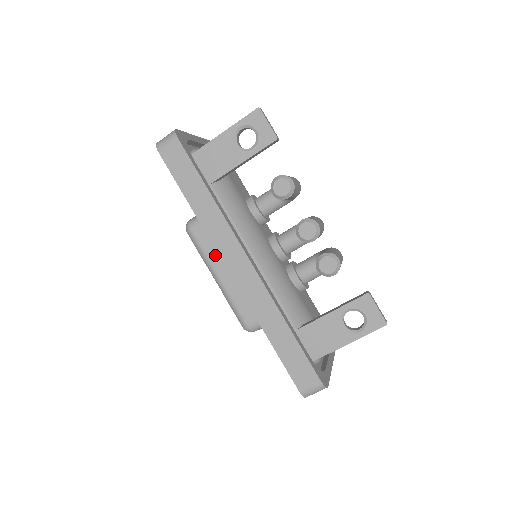
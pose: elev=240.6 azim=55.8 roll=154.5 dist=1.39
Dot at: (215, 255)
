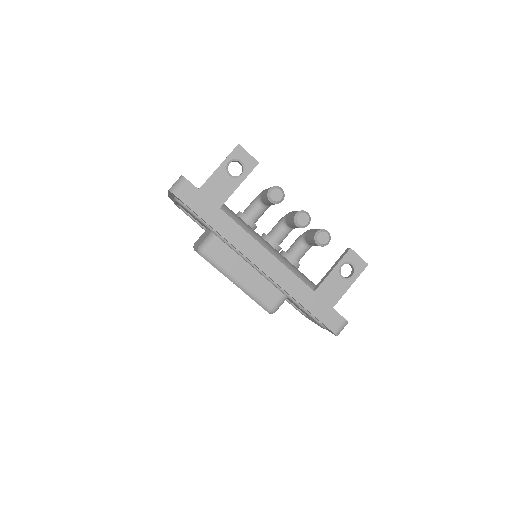
Dot at: (231, 264)
